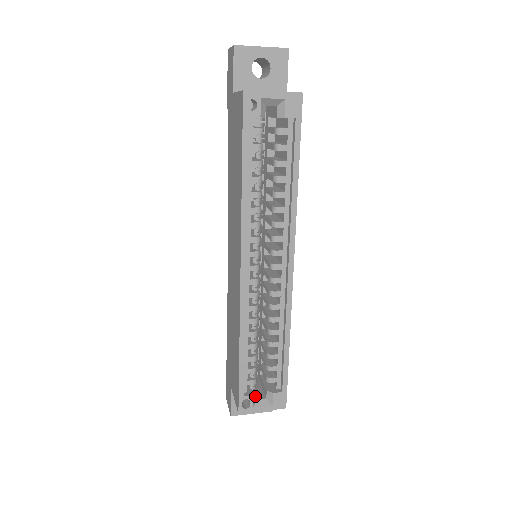
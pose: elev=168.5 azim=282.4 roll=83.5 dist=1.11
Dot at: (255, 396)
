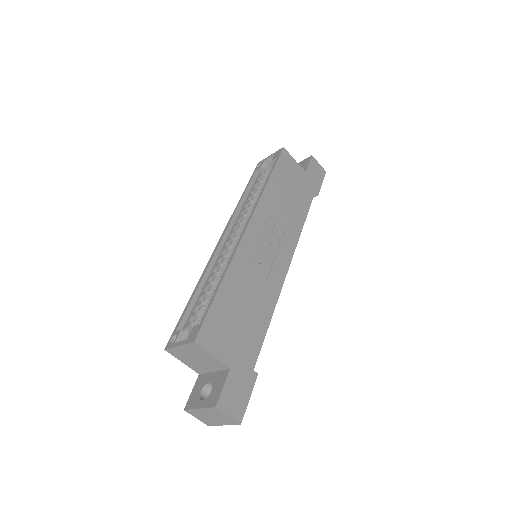
Dot at: (184, 334)
